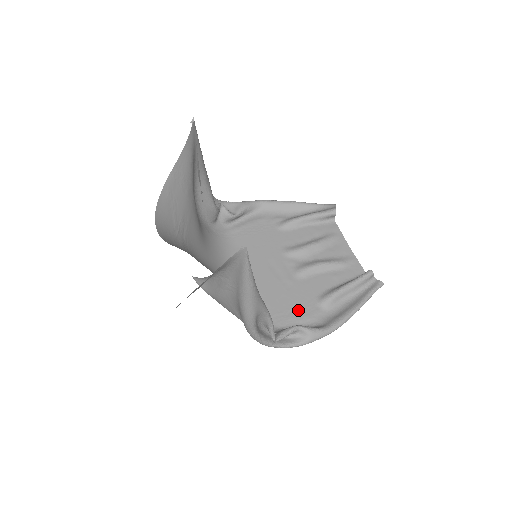
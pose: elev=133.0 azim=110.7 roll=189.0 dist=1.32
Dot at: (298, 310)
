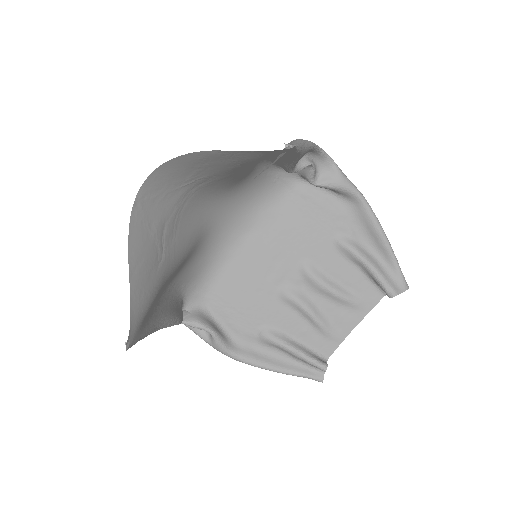
Dot at: (240, 315)
